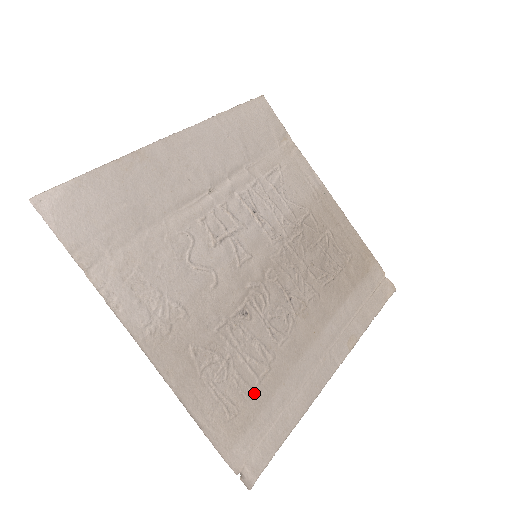
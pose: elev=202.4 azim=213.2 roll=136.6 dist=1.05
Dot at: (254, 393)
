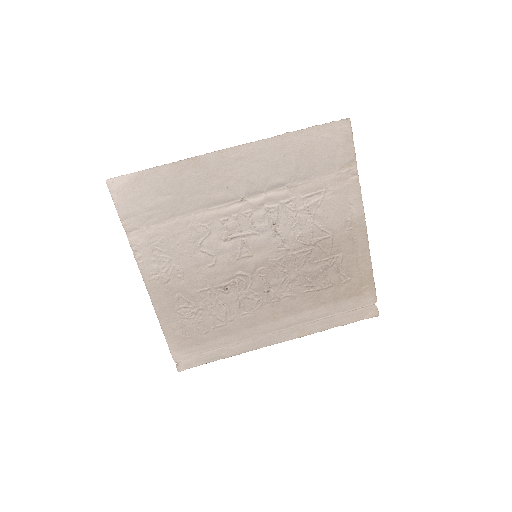
Dot at: (207, 332)
